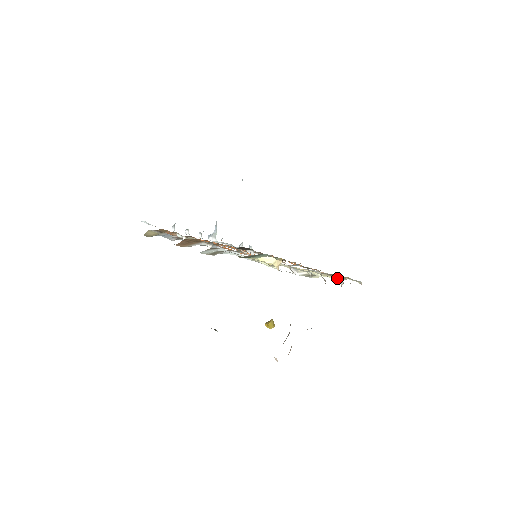
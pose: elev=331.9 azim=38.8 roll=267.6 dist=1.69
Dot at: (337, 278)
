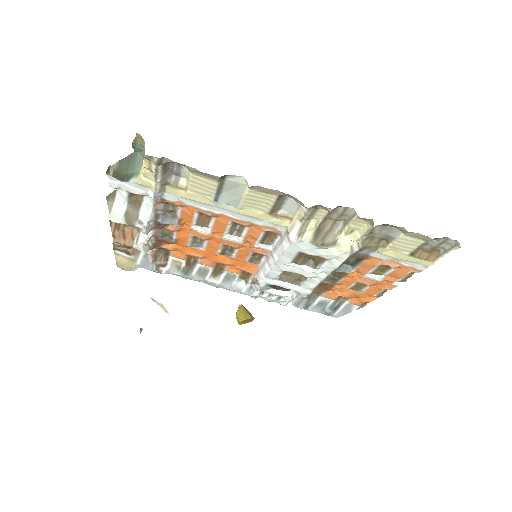
Dot at: (354, 215)
